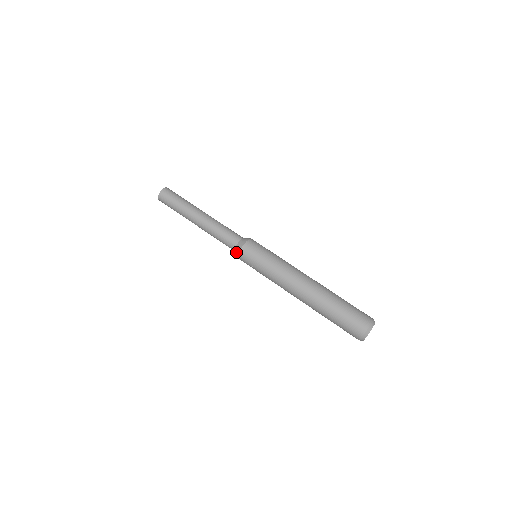
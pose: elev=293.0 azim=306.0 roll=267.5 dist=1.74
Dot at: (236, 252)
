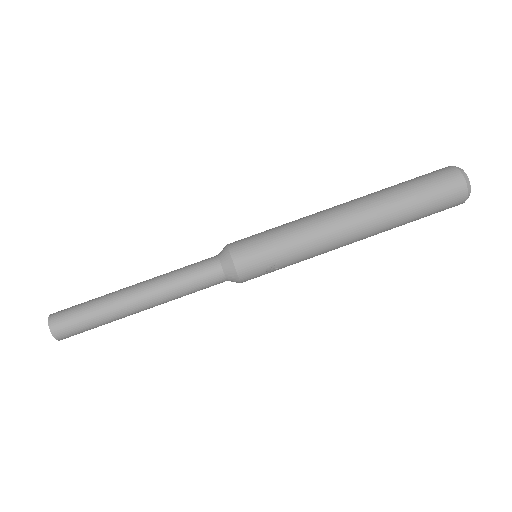
Dot at: (230, 275)
